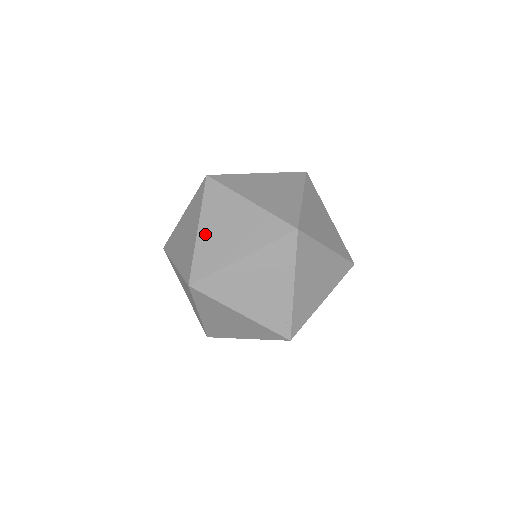
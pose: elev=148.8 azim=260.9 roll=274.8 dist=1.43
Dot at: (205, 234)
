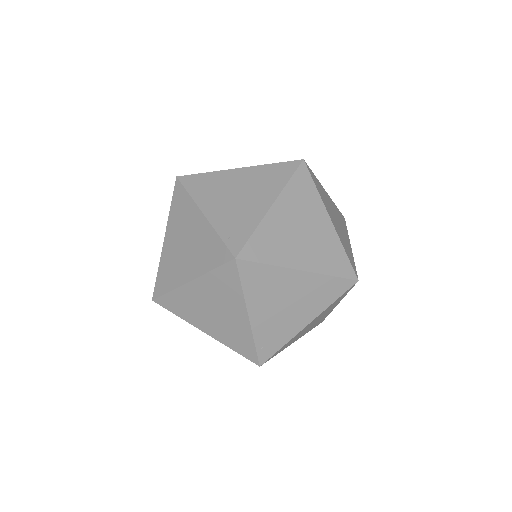
Dot at: (260, 319)
